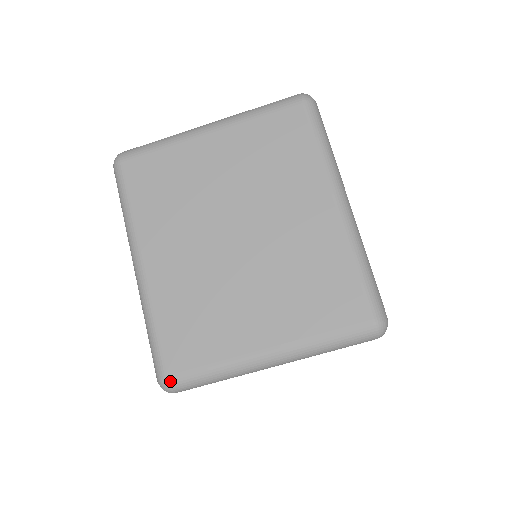
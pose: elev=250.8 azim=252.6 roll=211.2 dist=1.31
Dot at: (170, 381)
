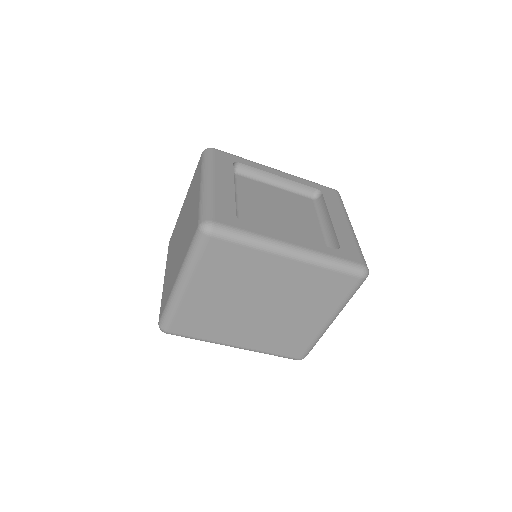
Dot at: (302, 358)
